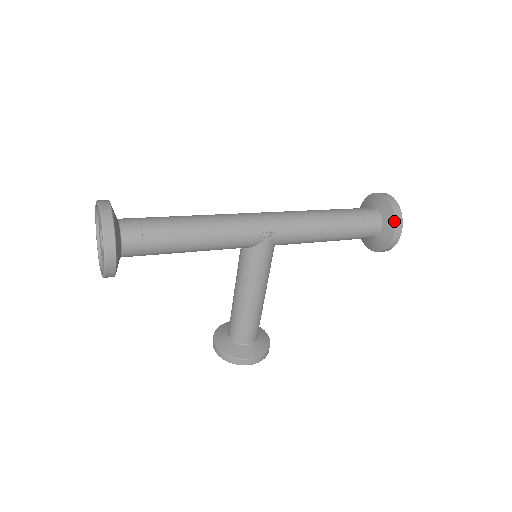
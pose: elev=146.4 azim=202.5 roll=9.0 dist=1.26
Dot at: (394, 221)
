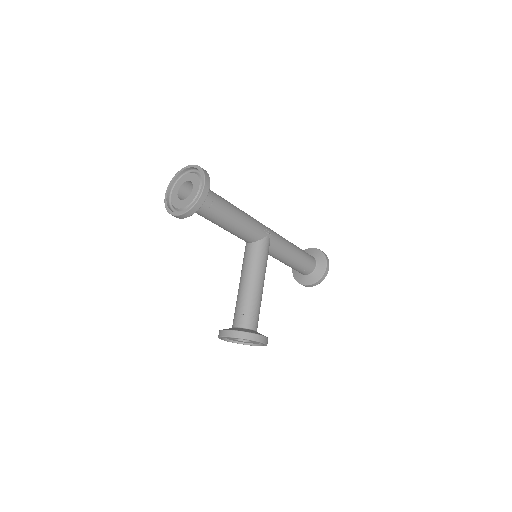
Dot at: (324, 256)
